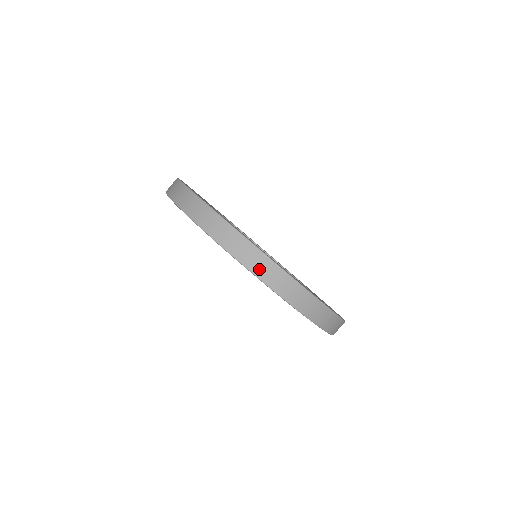
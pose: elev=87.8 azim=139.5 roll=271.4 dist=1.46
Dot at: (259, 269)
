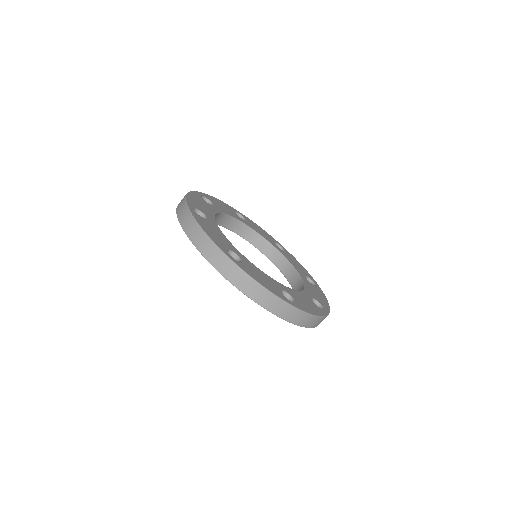
Dot at: (223, 268)
